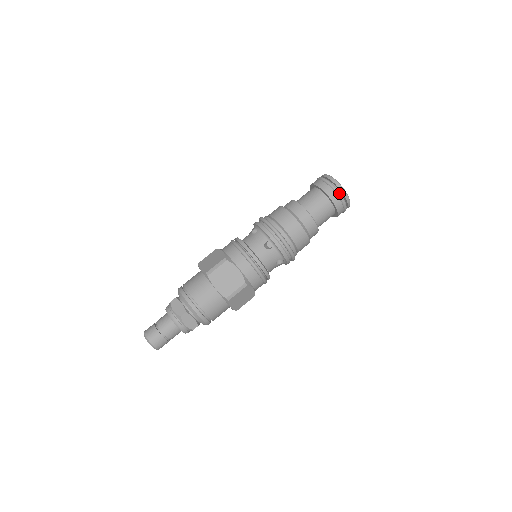
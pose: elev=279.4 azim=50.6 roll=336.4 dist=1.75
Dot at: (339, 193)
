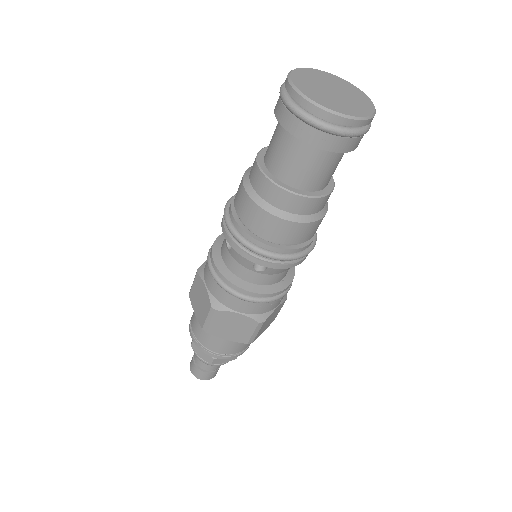
Dot at: (335, 131)
